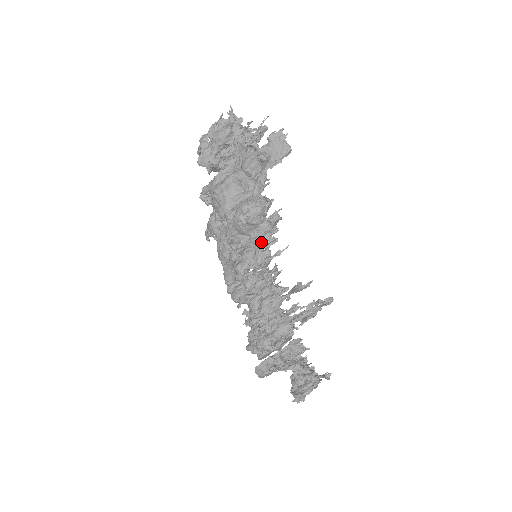
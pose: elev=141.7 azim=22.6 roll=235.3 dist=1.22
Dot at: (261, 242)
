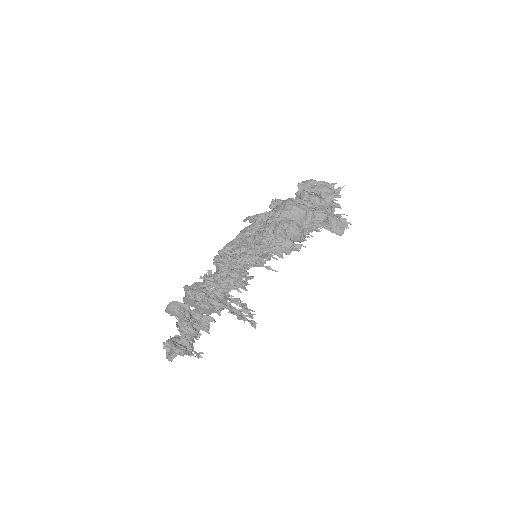
Dot at: (276, 247)
